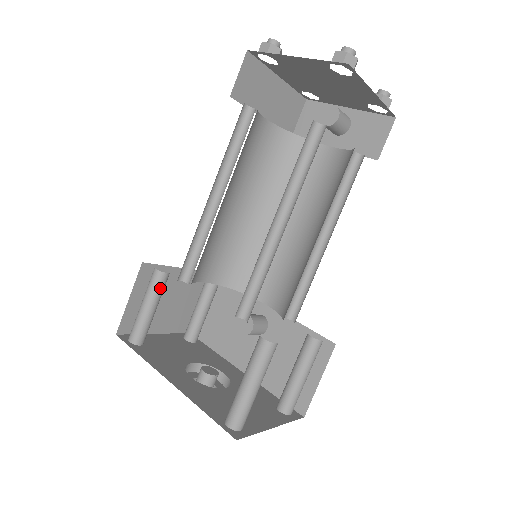
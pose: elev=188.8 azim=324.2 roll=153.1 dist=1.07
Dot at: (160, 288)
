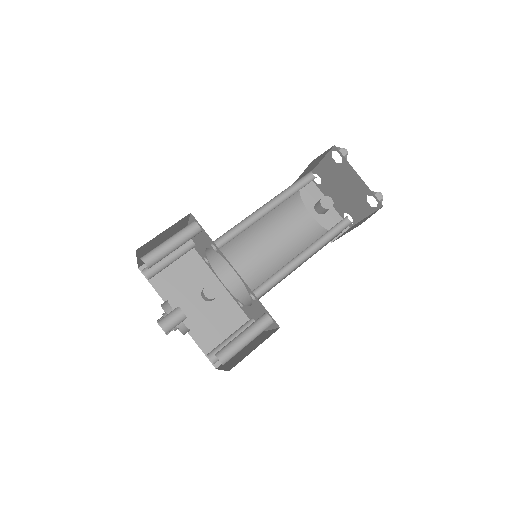
Dot at: (191, 238)
